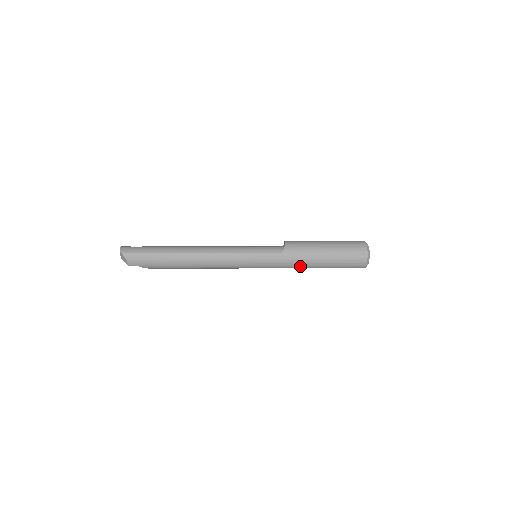
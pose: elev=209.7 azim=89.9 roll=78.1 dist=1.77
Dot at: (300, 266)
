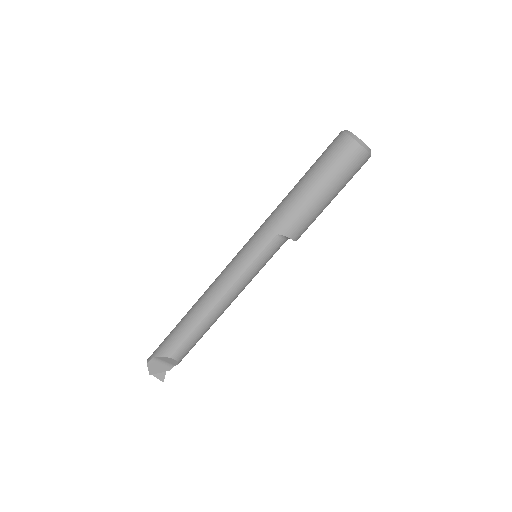
Dot at: (284, 206)
